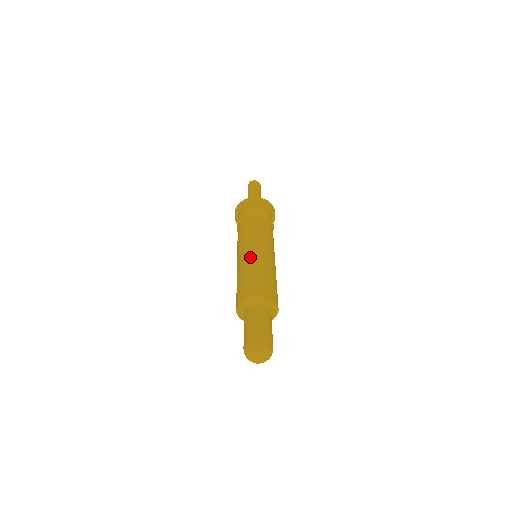
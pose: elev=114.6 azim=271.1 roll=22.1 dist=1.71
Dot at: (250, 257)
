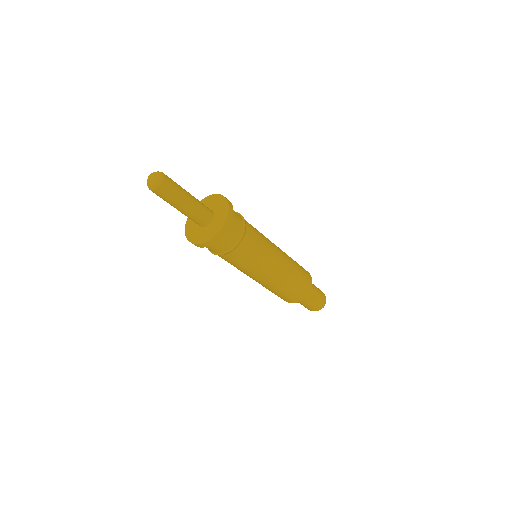
Dot at: (269, 284)
